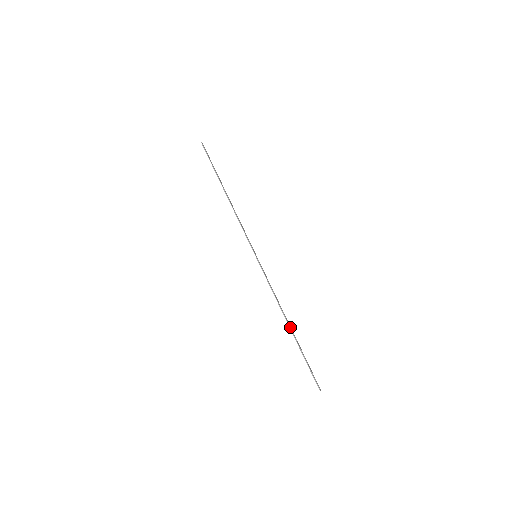
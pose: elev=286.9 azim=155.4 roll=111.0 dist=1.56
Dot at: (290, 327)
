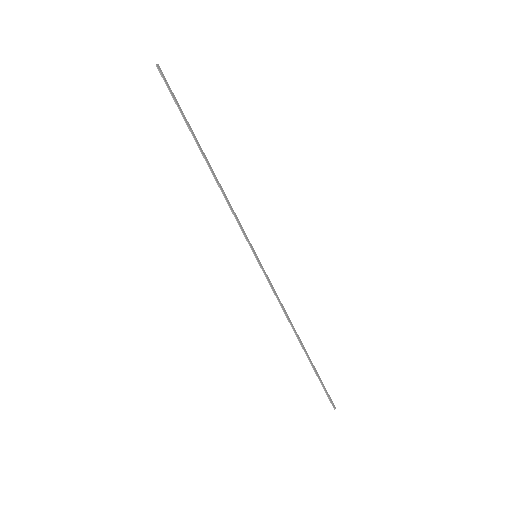
Dot at: (301, 344)
